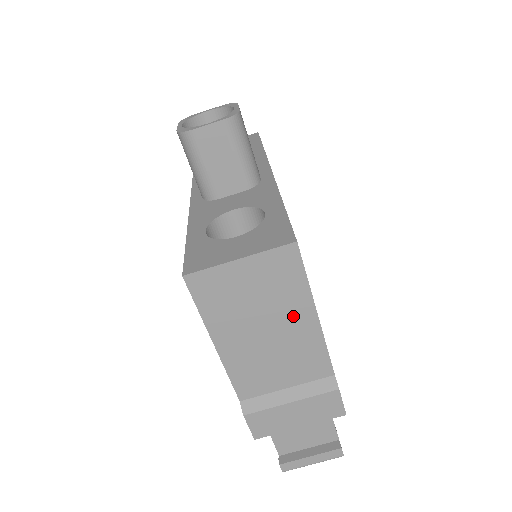
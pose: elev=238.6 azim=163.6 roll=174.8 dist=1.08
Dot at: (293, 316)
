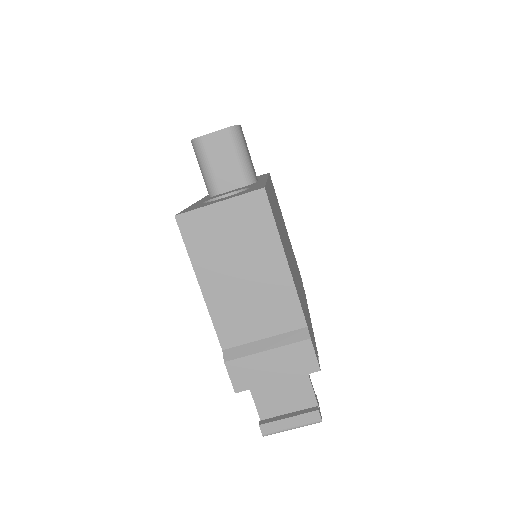
Dot at: (266, 260)
